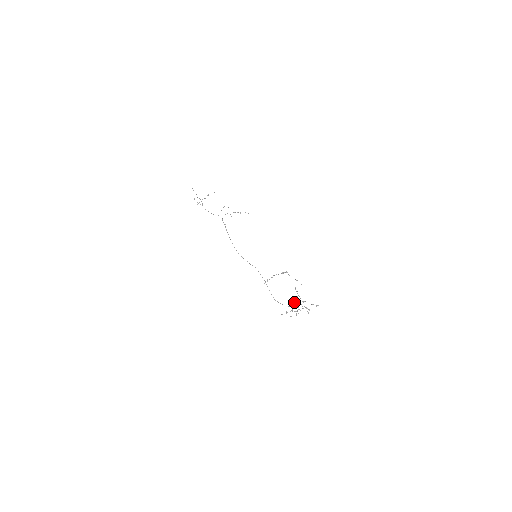
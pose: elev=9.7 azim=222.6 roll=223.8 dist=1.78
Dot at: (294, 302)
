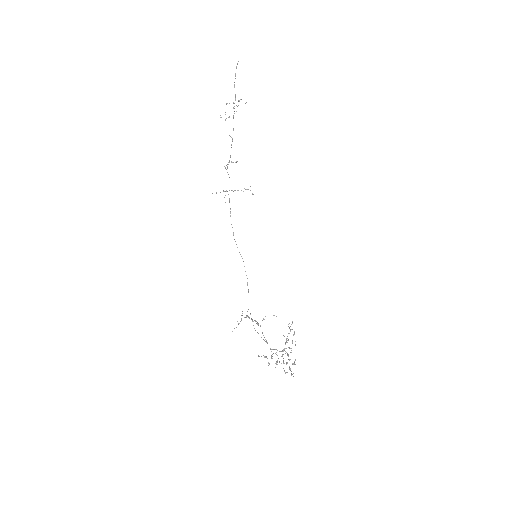
Dot at: occluded
